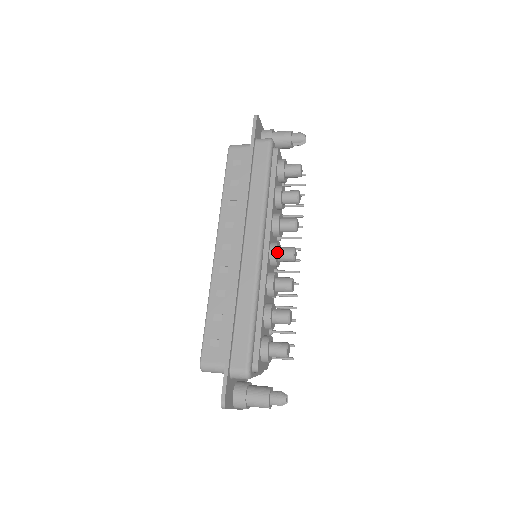
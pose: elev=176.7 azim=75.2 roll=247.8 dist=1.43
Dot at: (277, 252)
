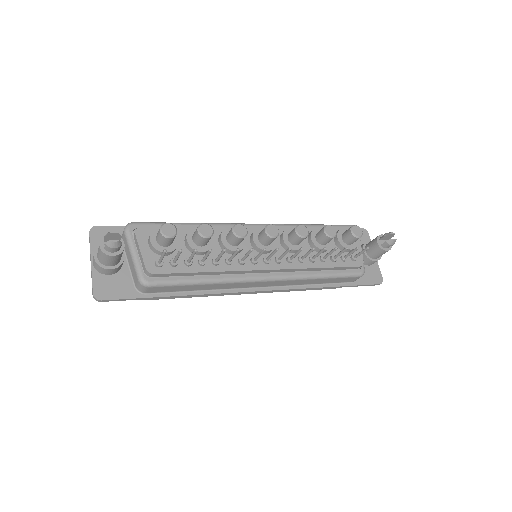
Dot at: occluded
